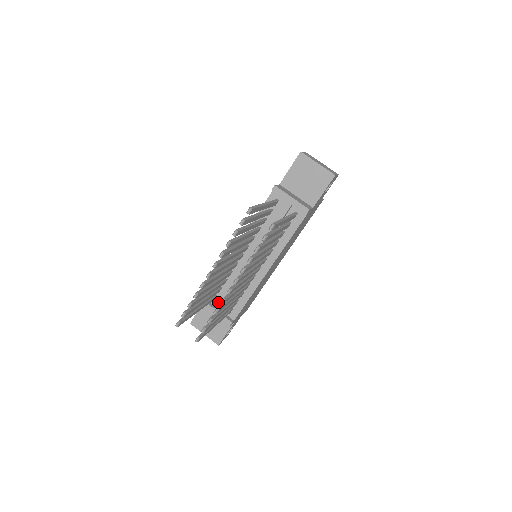
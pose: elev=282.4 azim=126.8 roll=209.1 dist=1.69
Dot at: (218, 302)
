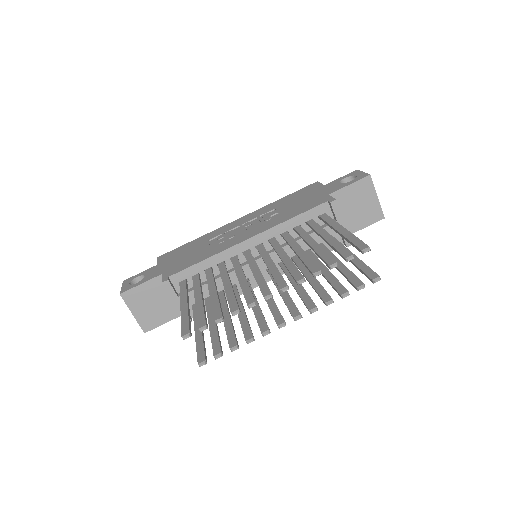
Dot at: (188, 292)
